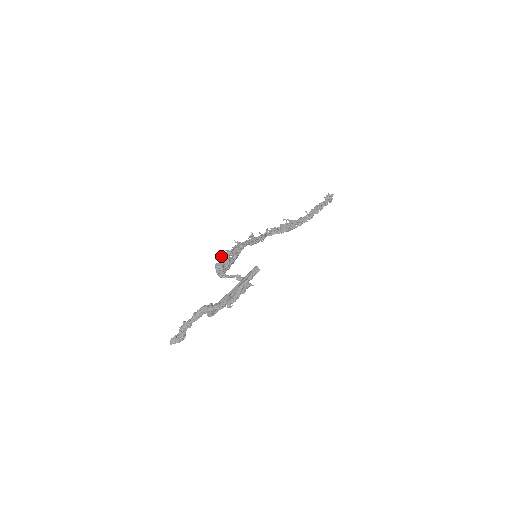
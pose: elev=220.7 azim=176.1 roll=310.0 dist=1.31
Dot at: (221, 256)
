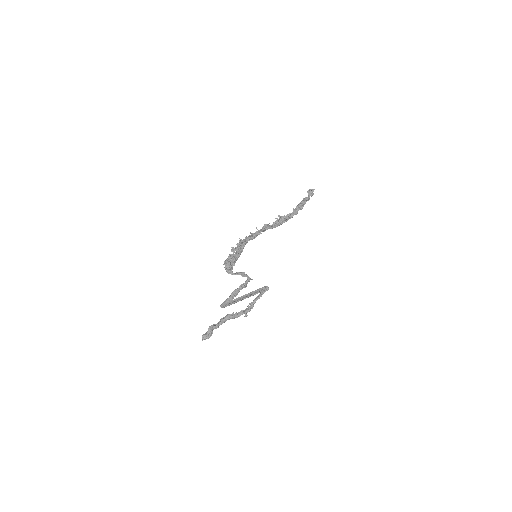
Dot at: (229, 255)
